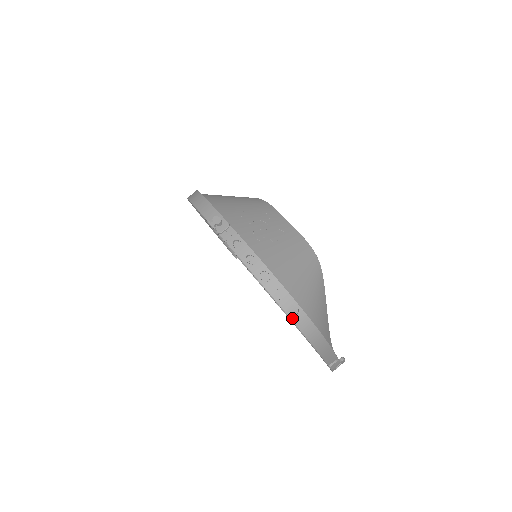
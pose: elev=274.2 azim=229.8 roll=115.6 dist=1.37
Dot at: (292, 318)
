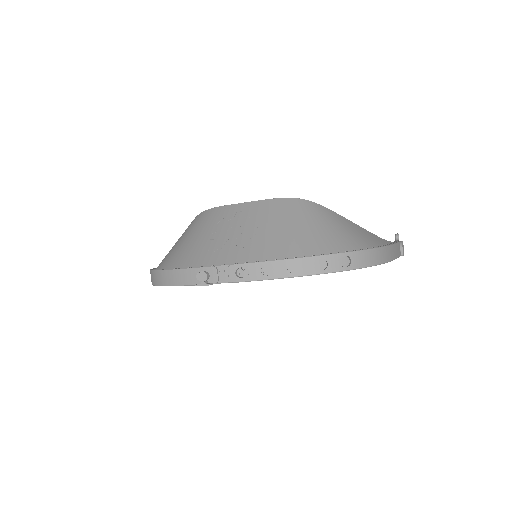
Dot at: (351, 268)
